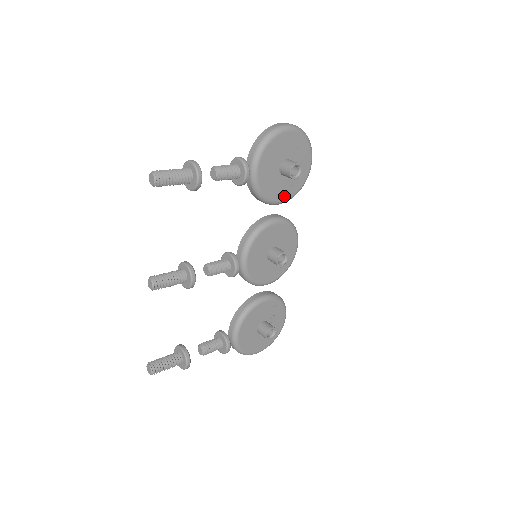
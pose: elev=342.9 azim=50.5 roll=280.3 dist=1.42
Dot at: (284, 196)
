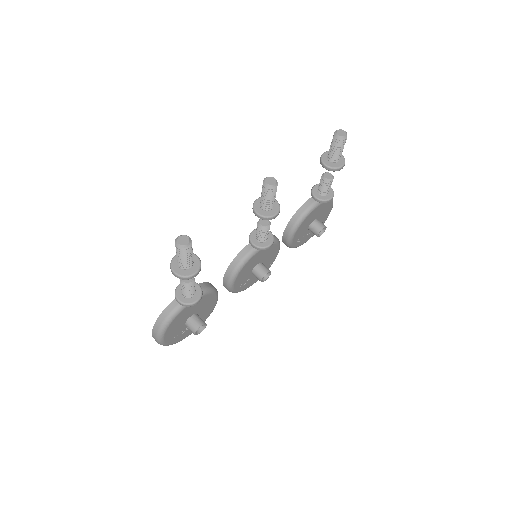
Dot at: (295, 239)
